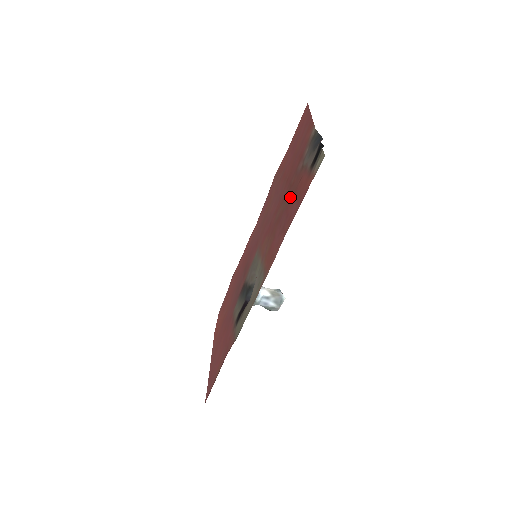
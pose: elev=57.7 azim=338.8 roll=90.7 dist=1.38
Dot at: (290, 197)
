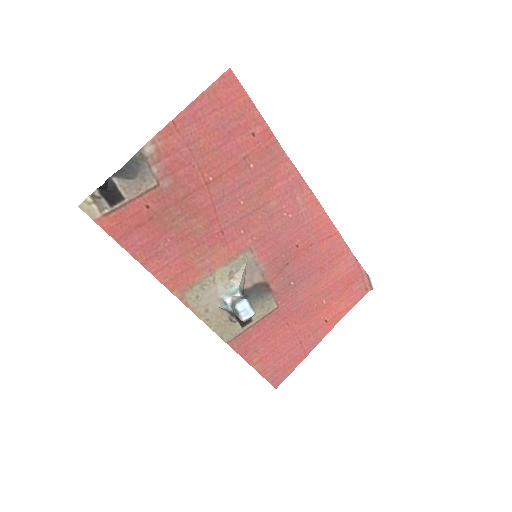
Dot at: (165, 219)
